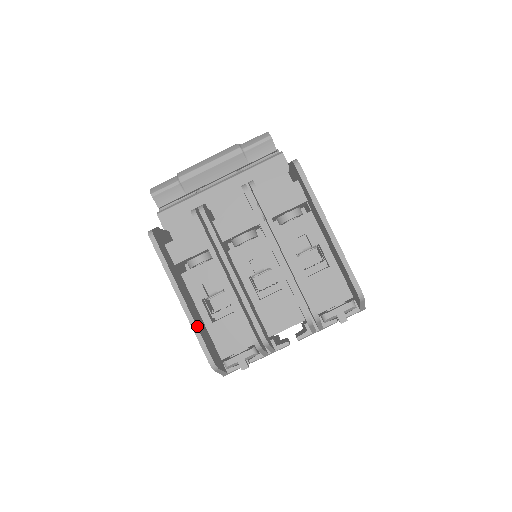
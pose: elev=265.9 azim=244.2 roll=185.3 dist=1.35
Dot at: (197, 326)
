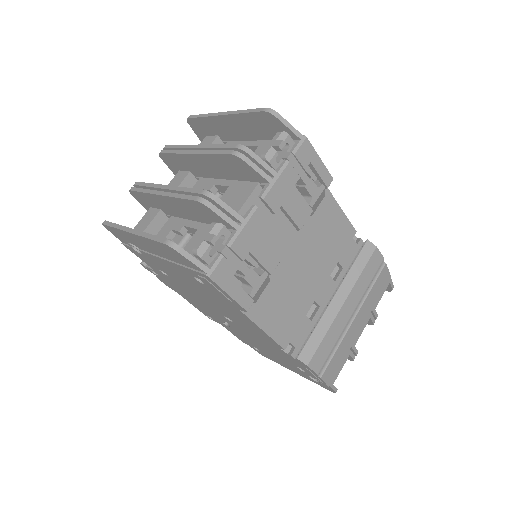
Dot at: (149, 235)
